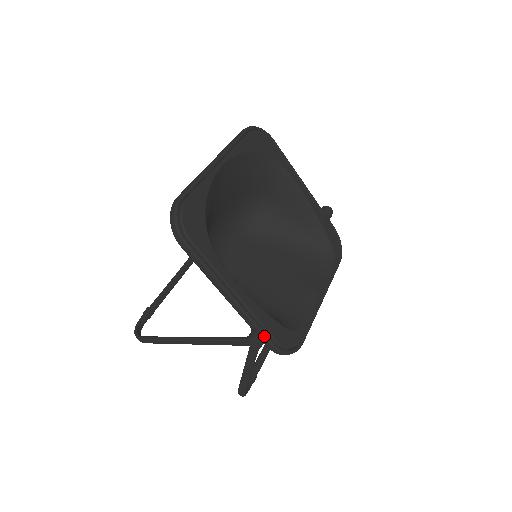
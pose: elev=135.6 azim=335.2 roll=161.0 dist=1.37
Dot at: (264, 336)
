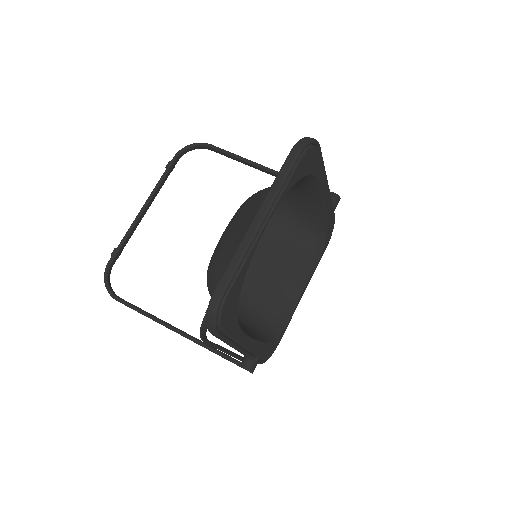
Dot at: (256, 365)
